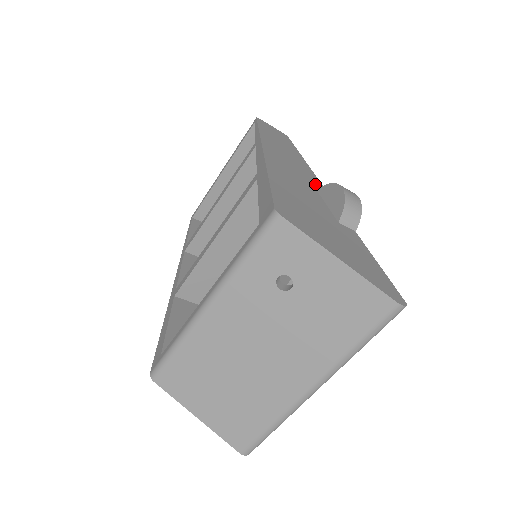
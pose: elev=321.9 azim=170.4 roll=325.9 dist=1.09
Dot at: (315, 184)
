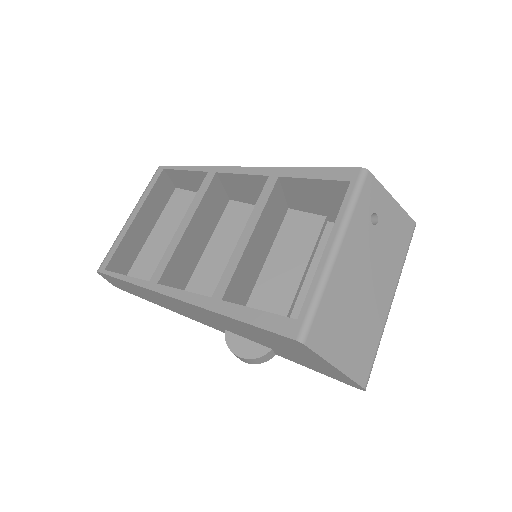
Dot at: occluded
